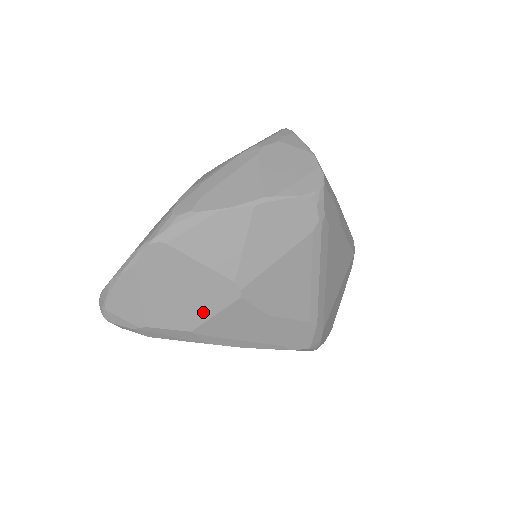
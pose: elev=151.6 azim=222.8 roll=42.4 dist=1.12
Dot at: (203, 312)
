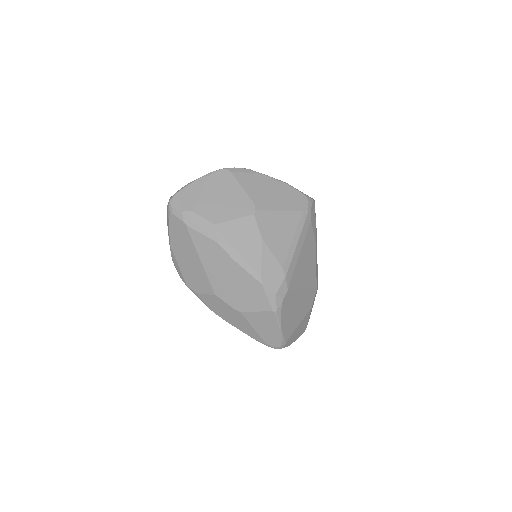
Dot at: (229, 215)
